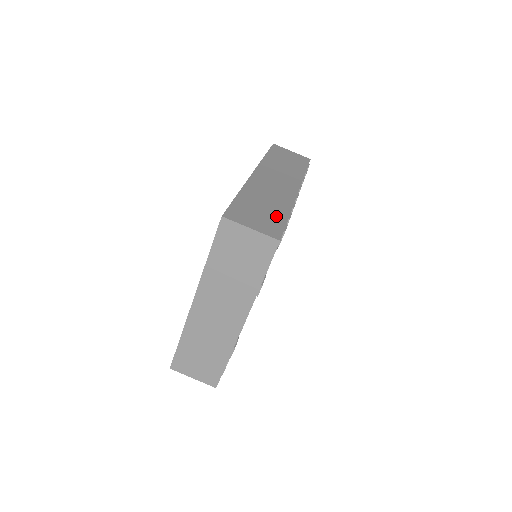
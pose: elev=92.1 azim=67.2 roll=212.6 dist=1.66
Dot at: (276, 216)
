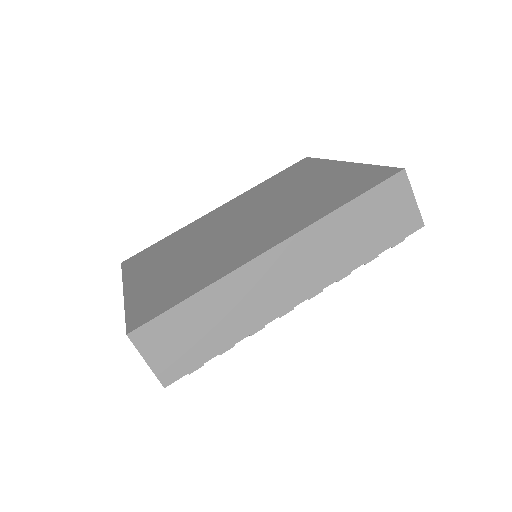
Dot at: (205, 347)
